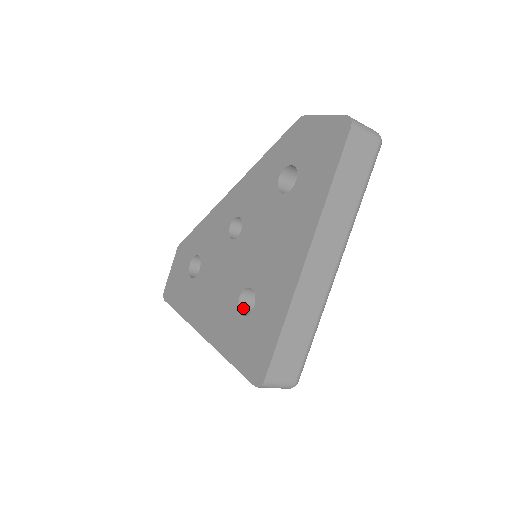
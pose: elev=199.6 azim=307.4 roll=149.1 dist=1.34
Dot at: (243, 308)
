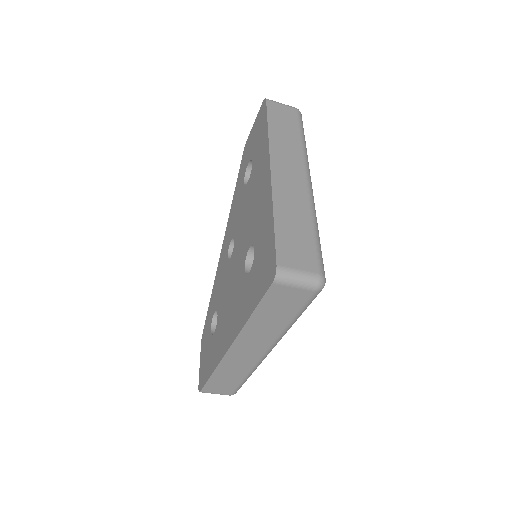
Dot at: occluded
